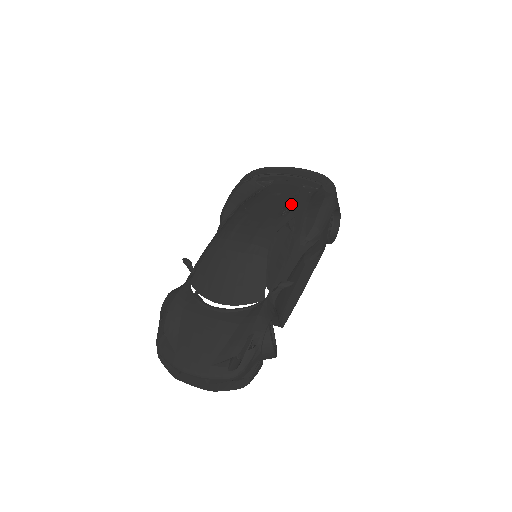
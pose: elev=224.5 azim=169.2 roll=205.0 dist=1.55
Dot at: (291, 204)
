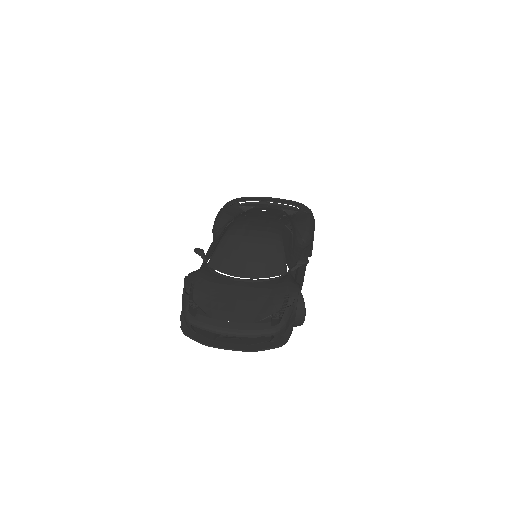
Dot at: (282, 216)
